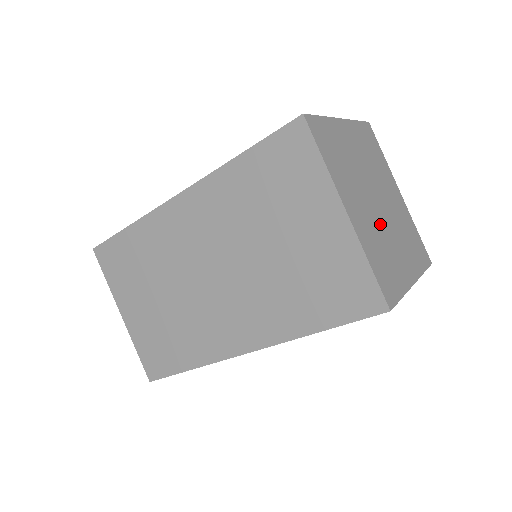
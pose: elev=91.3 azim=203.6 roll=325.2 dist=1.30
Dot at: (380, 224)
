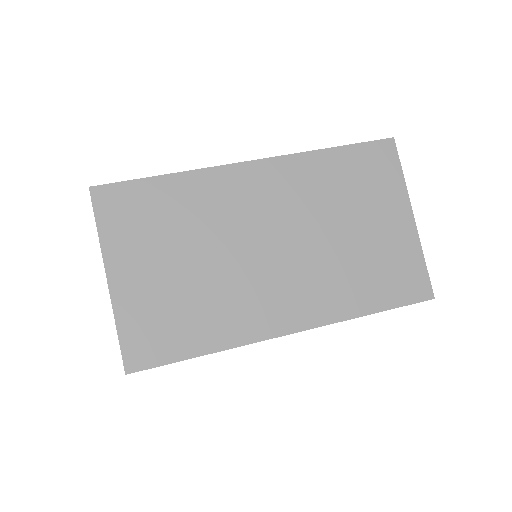
Dot at: occluded
